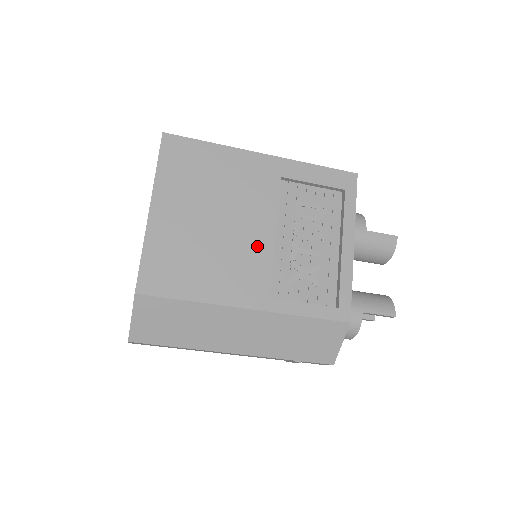
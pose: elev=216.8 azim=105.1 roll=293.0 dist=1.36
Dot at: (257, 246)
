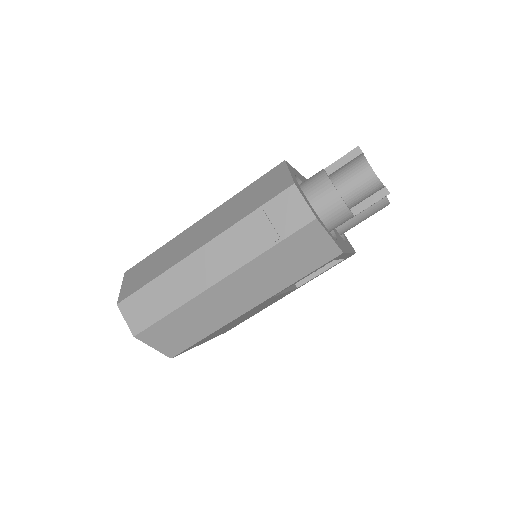
Dot at: occluded
